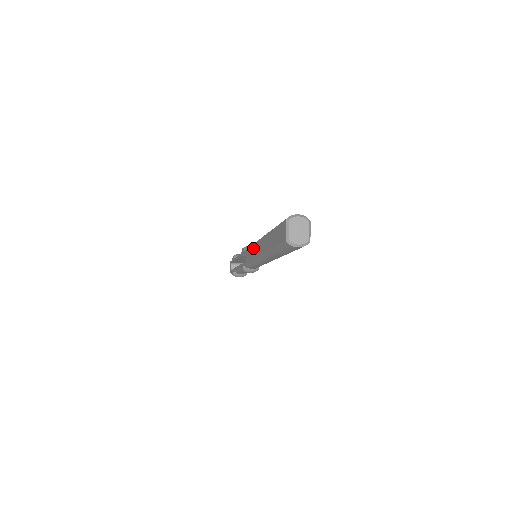
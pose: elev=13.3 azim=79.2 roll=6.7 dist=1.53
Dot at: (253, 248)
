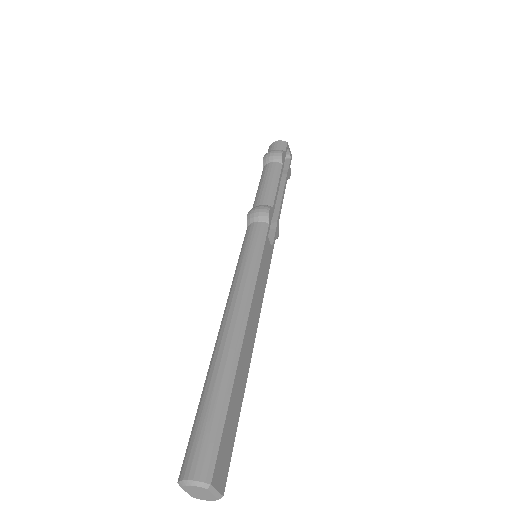
Dot at: occluded
